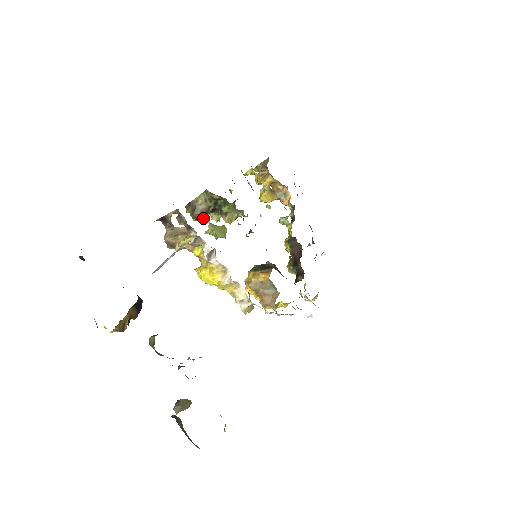
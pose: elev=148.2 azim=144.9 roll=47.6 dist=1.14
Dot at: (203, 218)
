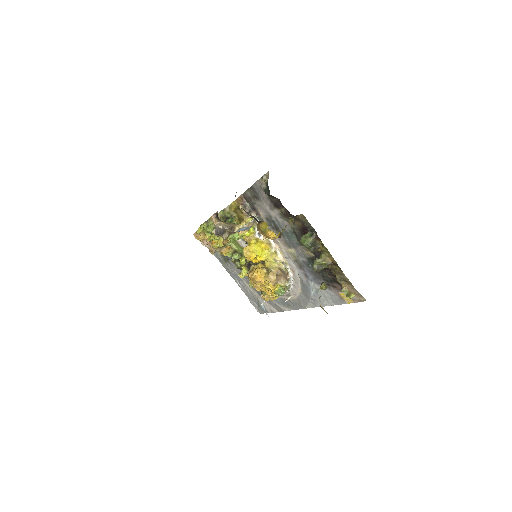
Dot at: occluded
